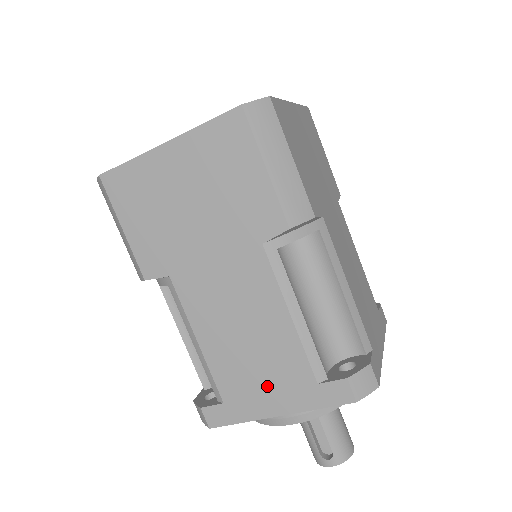
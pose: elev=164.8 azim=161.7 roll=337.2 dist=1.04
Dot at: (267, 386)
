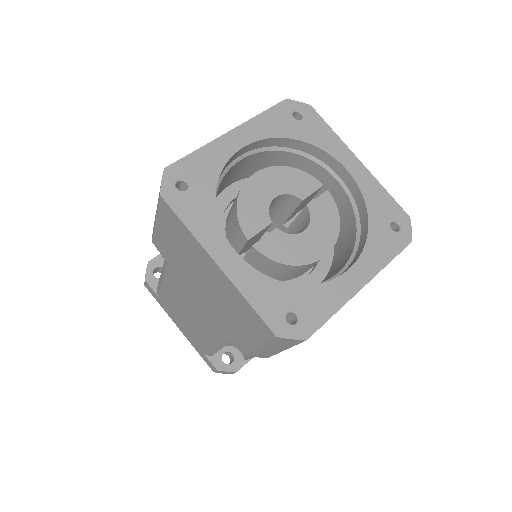
Dot at: (182, 324)
